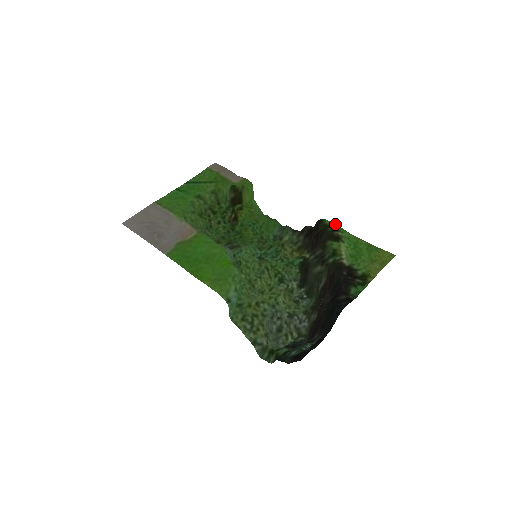
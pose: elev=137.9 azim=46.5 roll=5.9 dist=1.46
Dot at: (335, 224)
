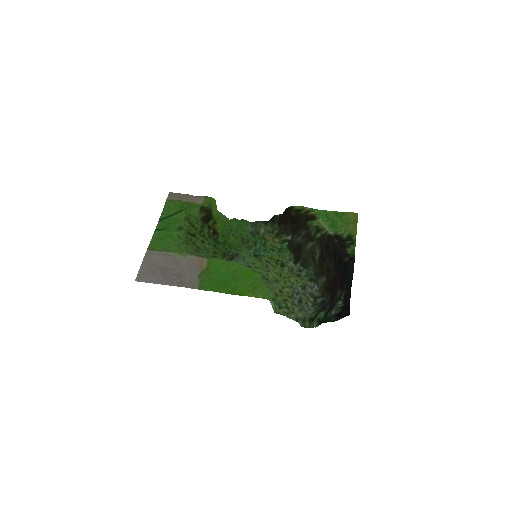
Dot at: (304, 207)
